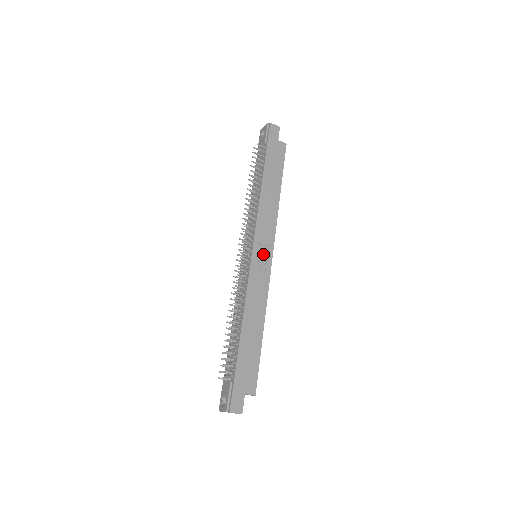
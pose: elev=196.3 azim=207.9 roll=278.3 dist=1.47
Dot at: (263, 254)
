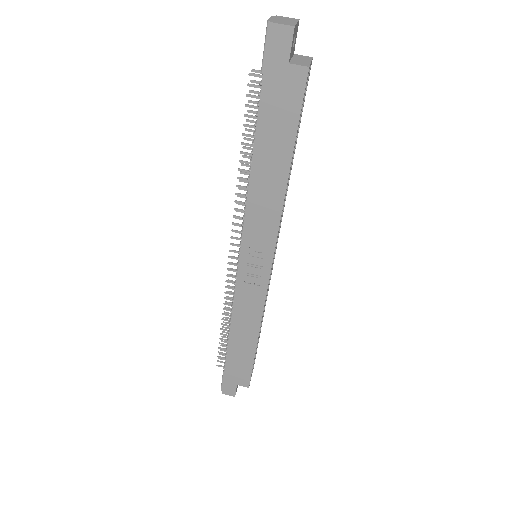
Dot at: (256, 266)
